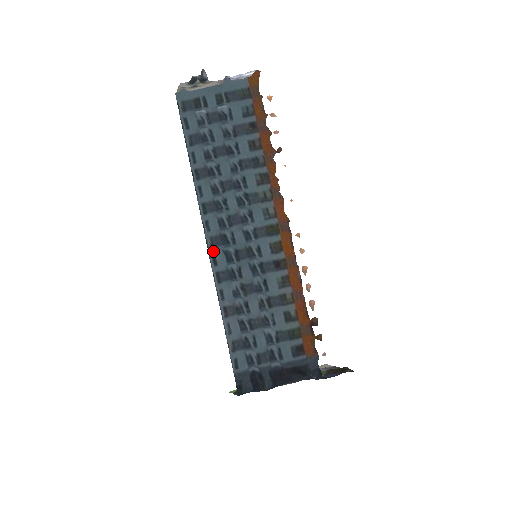
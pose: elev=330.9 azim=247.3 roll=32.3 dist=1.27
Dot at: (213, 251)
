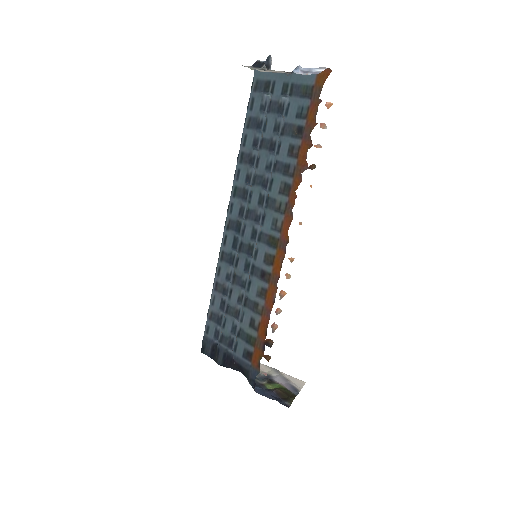
Dot at: (227, 232)
